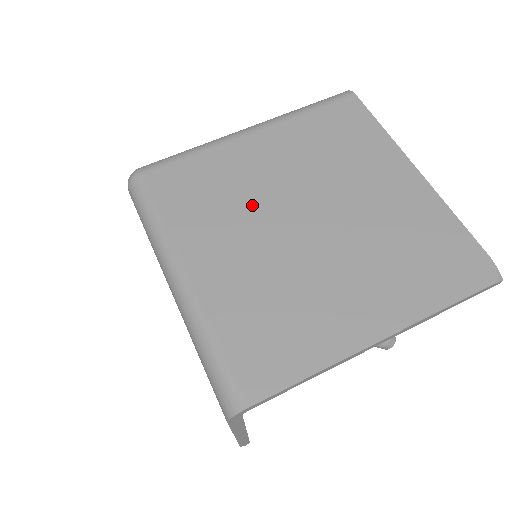
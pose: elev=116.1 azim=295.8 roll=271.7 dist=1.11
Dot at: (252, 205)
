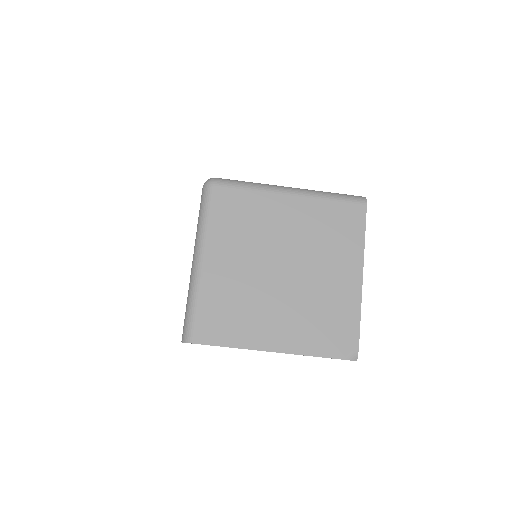
Dot at: (260, 242)
